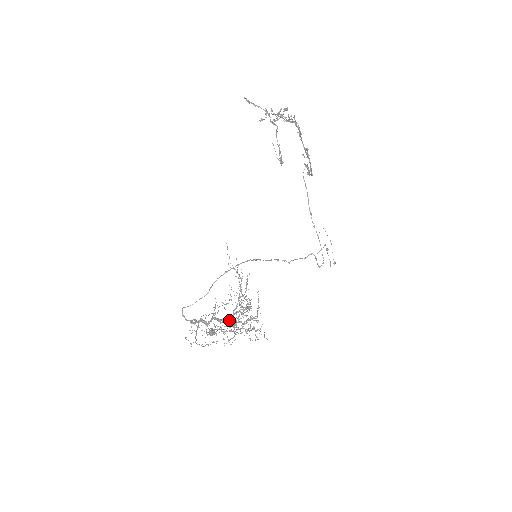
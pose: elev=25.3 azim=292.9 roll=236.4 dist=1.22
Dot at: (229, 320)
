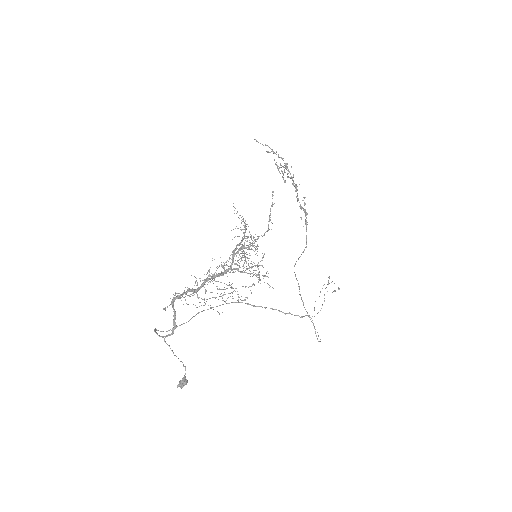
Dot at: occluded
